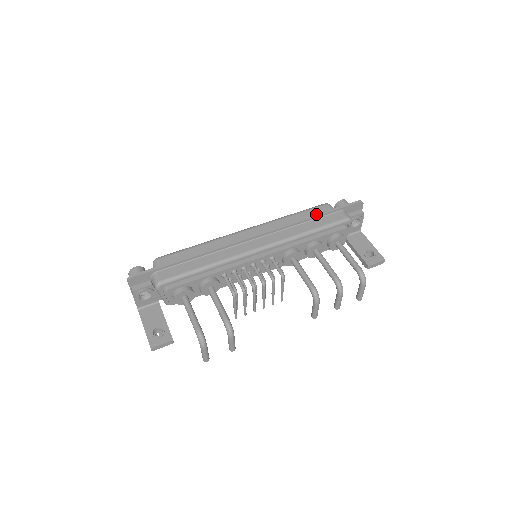
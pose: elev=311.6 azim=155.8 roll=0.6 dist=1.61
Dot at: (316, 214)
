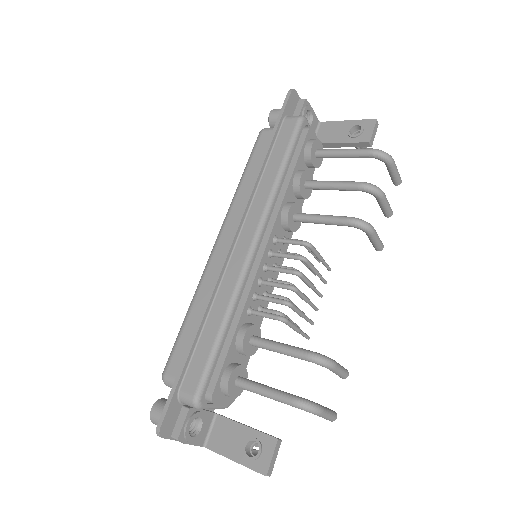
Dot at: (265, 149)
